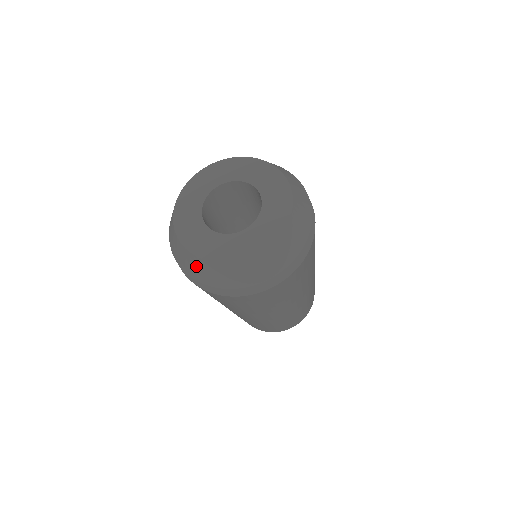
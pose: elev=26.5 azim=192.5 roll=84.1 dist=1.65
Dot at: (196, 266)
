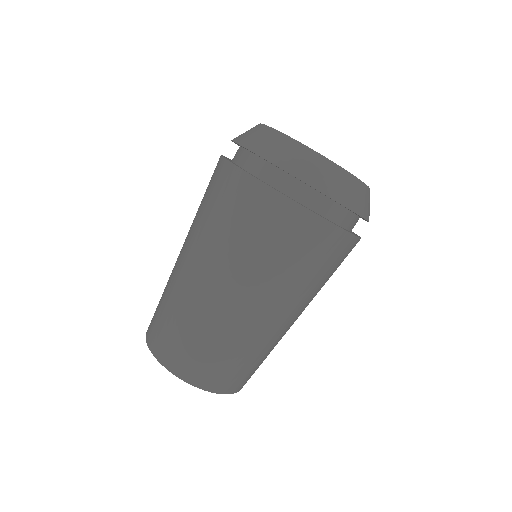
Dot at: (271, 140)
